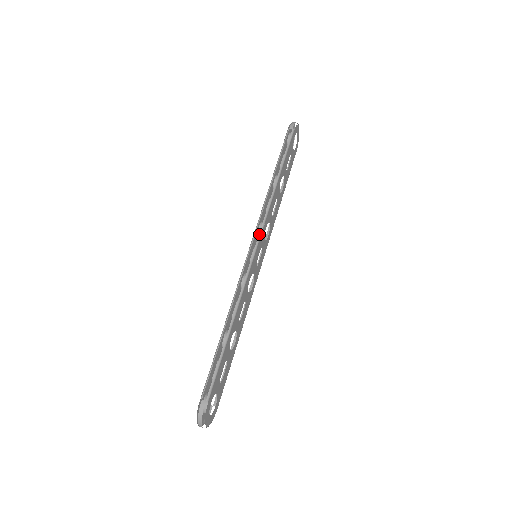
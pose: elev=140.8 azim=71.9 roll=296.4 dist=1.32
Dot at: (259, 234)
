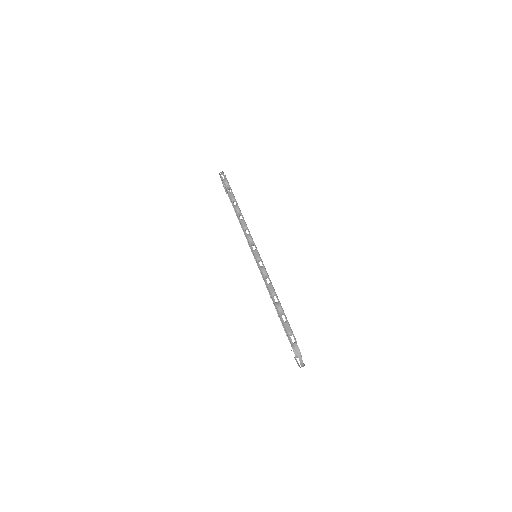
Dot at: occluded
